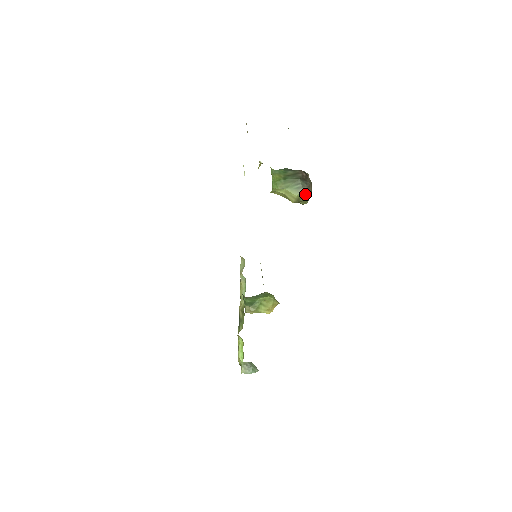
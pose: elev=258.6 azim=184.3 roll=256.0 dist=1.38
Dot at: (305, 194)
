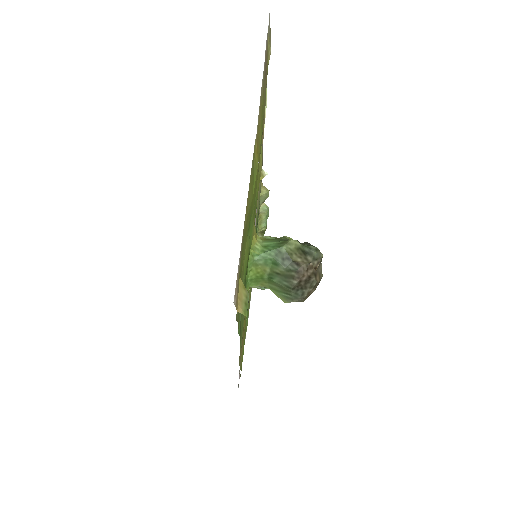
Dot at: occluded
